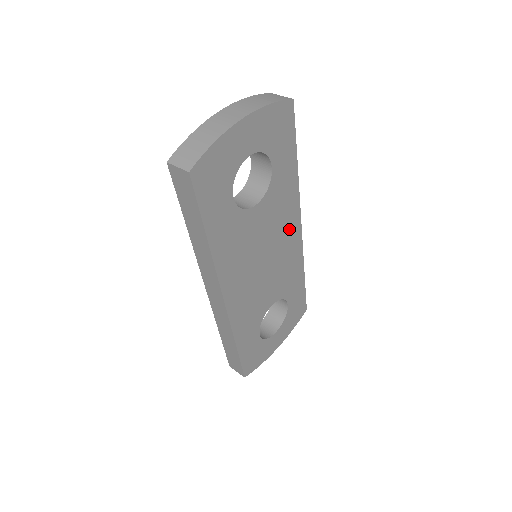
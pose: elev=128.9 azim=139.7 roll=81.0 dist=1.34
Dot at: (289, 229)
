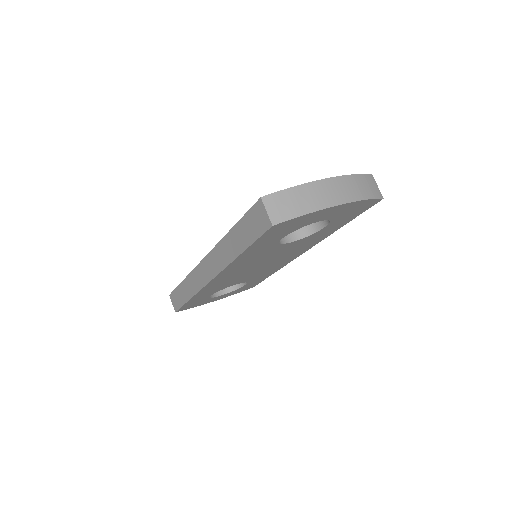
Dot at: (294, 253)
